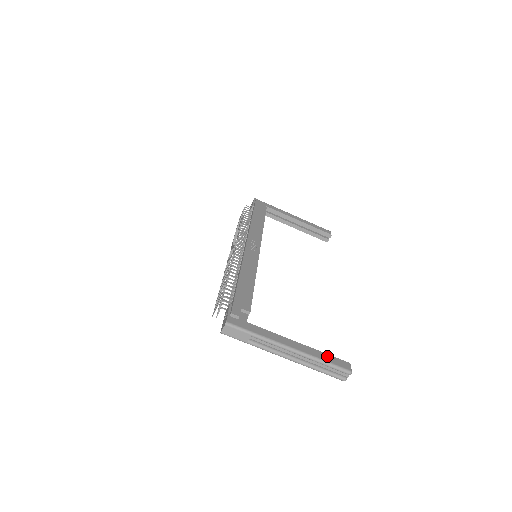
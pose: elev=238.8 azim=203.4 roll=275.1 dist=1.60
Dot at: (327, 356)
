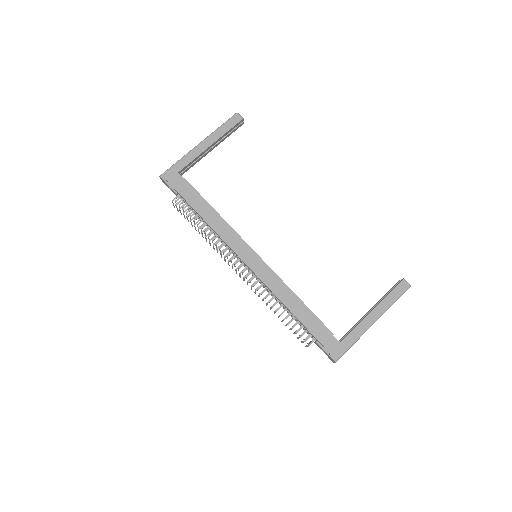
Dot at: (391, 295)
